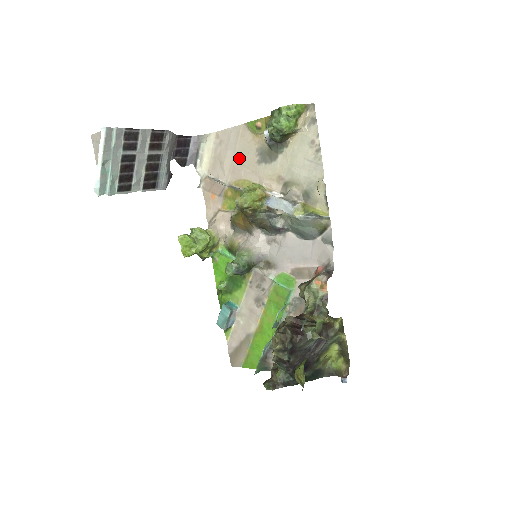
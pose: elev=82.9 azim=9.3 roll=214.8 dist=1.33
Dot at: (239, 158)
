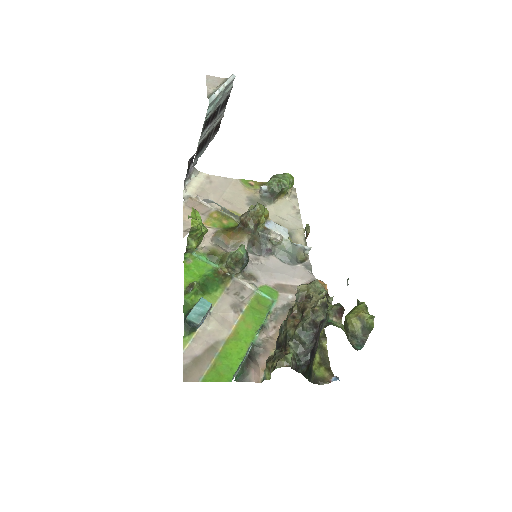
Dot at: (229, 196)
